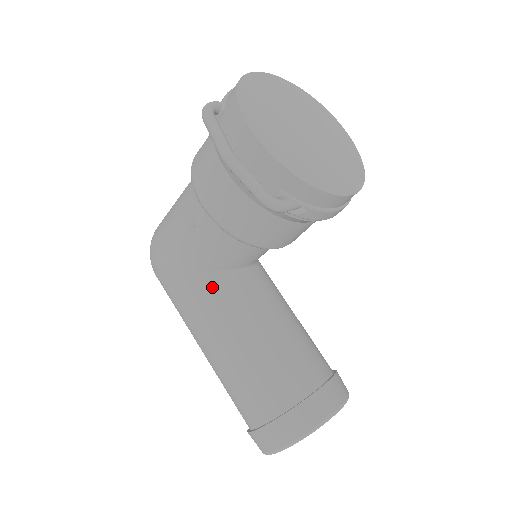
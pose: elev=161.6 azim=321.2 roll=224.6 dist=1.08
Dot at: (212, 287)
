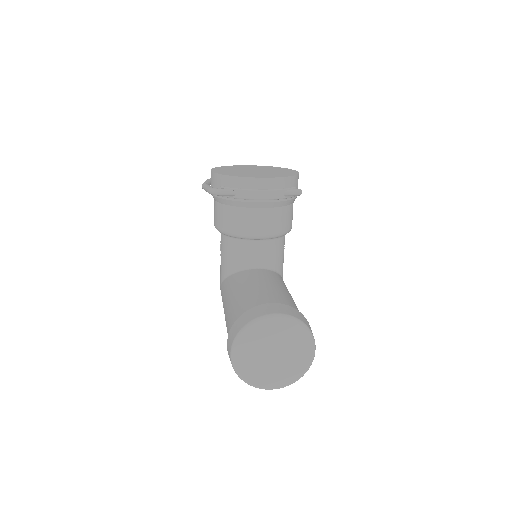
Dot at: (231, 279)
